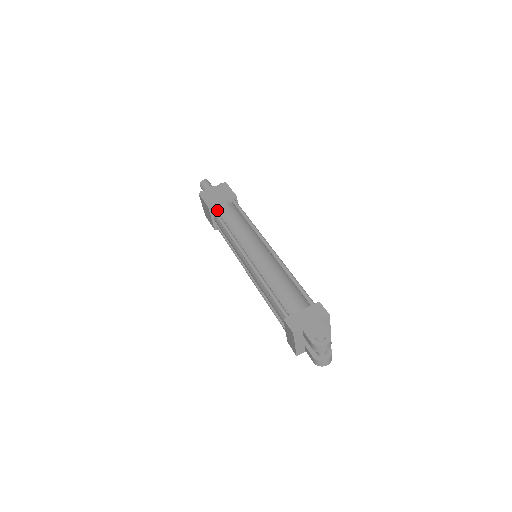
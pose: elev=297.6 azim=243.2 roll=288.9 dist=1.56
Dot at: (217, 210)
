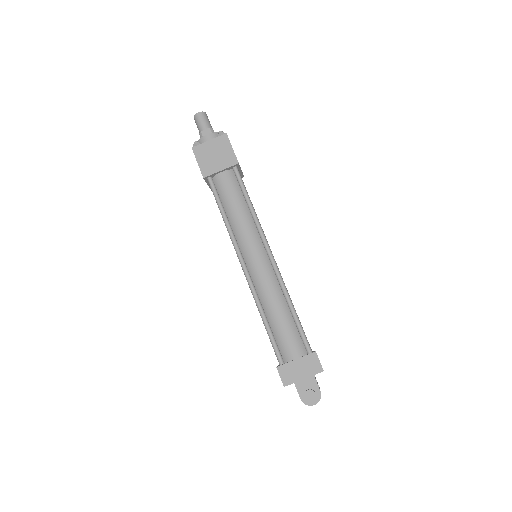
Dot at: (214, 180)
